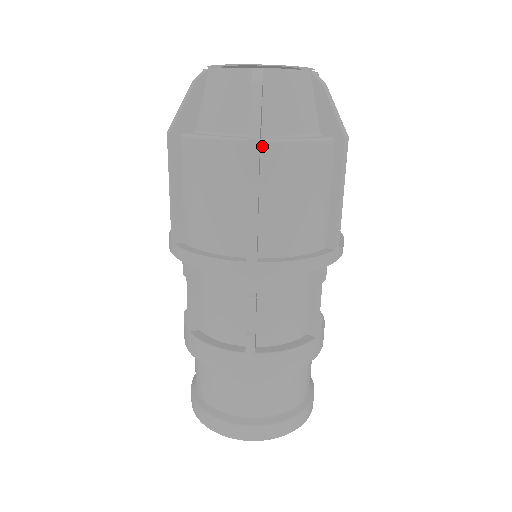
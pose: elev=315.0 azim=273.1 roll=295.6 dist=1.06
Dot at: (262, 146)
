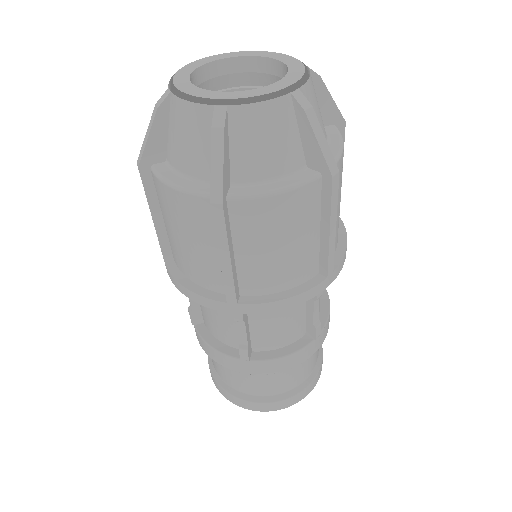
Dot at: (229, 203)
